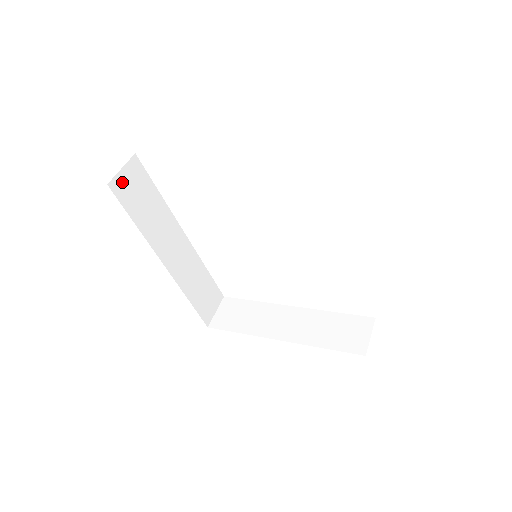
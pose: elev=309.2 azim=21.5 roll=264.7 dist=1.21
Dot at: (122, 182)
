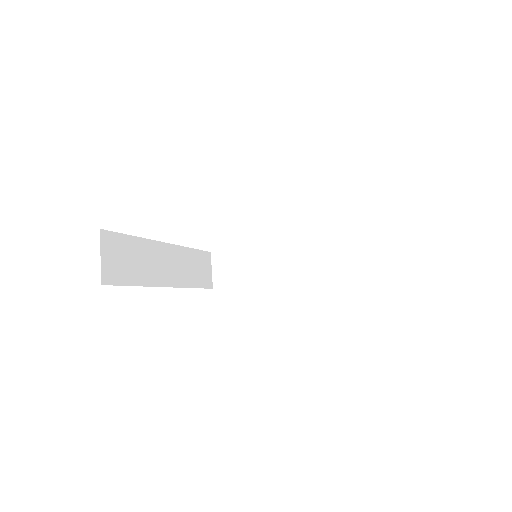
Dot at: (108, 267)
